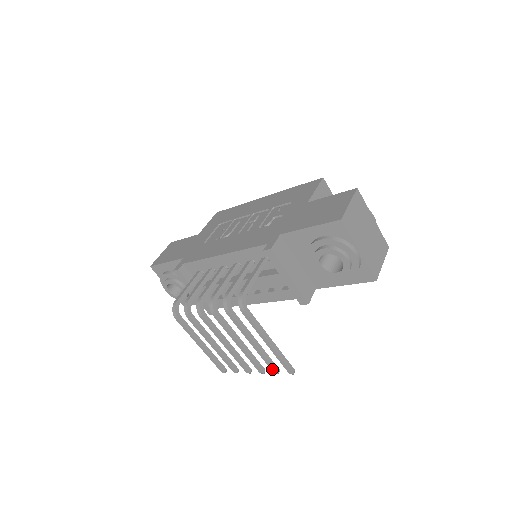
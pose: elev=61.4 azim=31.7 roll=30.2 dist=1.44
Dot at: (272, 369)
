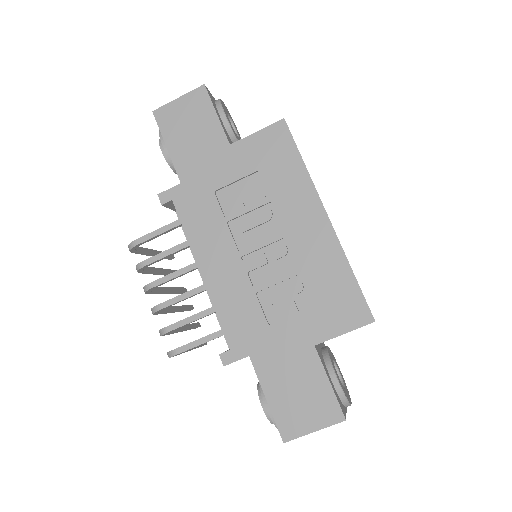
Dot at: occluded
